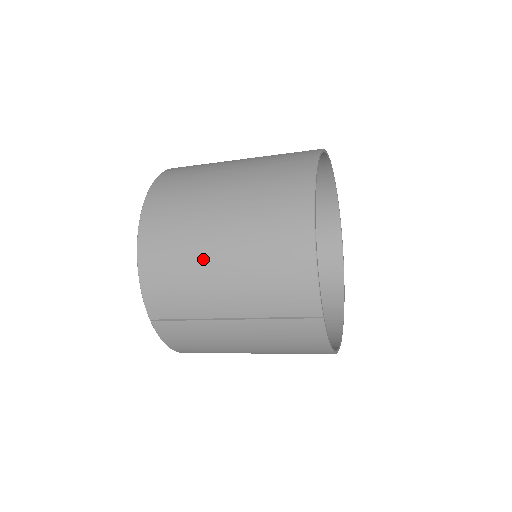
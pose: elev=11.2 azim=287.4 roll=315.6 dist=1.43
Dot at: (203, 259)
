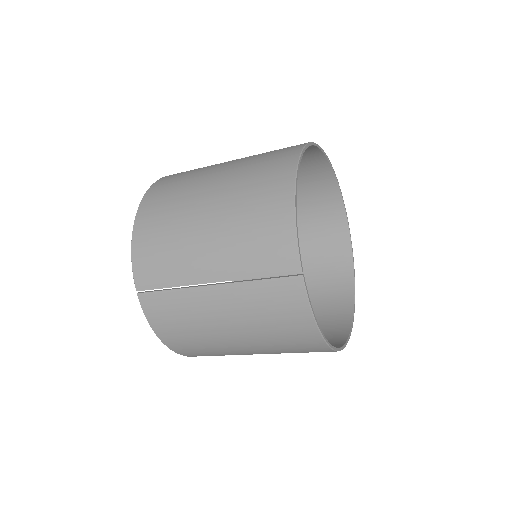
Dot at: (190, 222)
